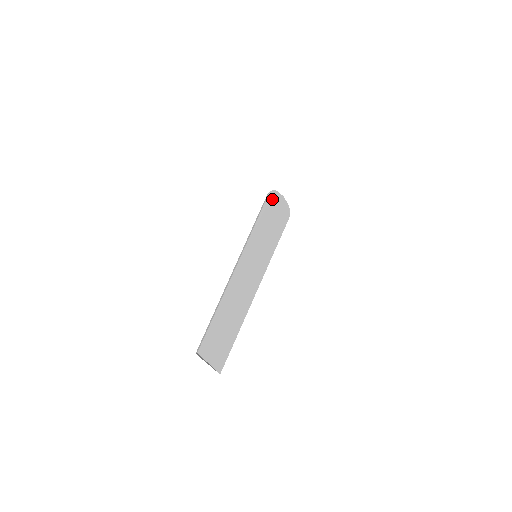
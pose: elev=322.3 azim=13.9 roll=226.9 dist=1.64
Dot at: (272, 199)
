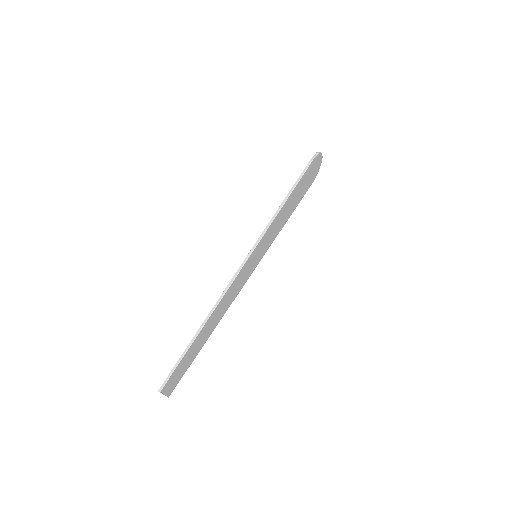
Dot at: (310, 168)
